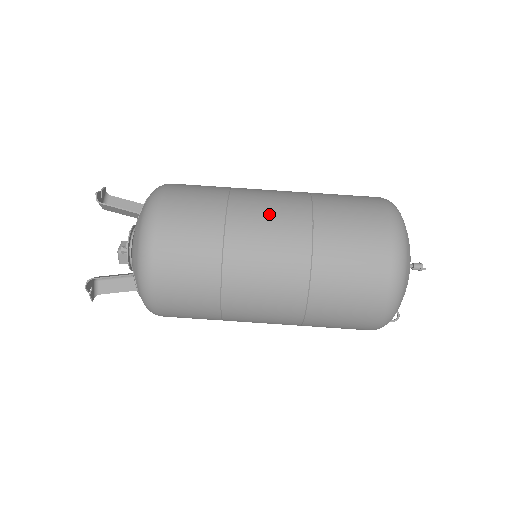
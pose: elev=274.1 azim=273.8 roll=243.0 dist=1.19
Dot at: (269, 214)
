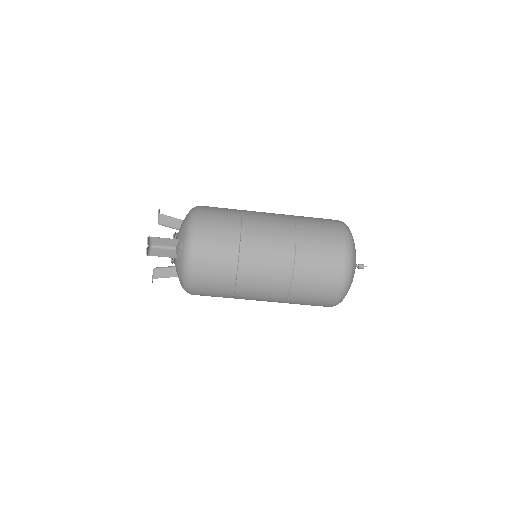
Dot at: (263, 283)
